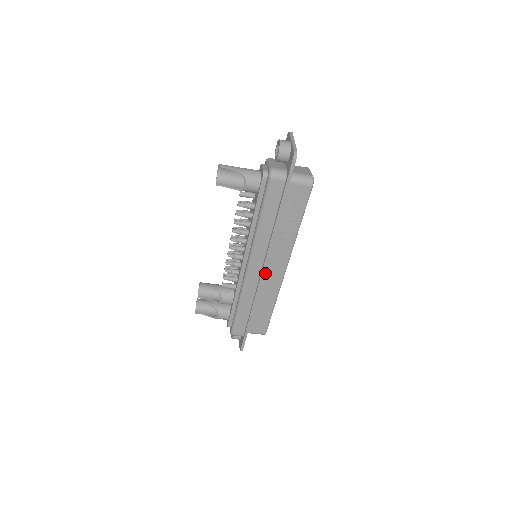
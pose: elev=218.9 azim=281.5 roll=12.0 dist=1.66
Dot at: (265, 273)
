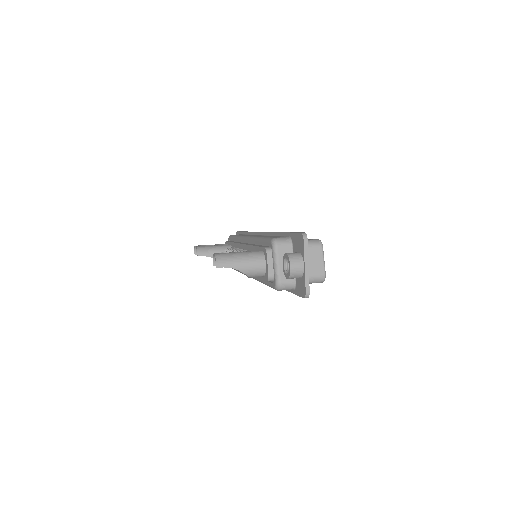
Dot at: occluded
